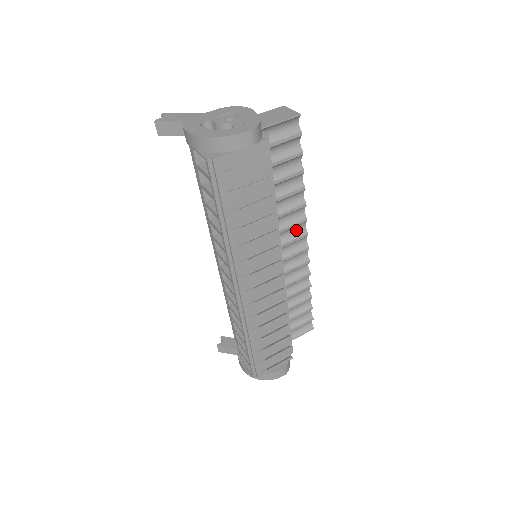
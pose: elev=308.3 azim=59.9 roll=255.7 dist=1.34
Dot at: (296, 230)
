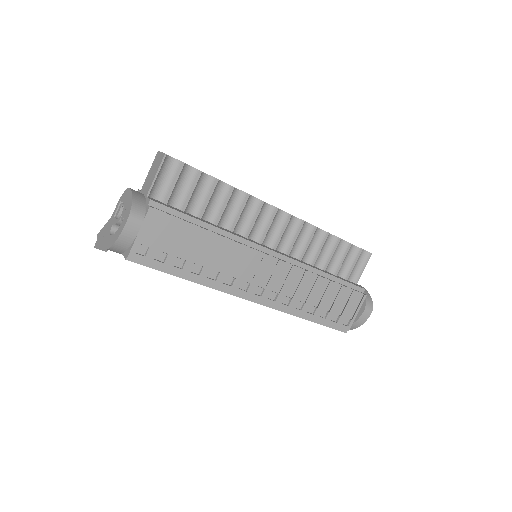
Dot at: (264, 214)
